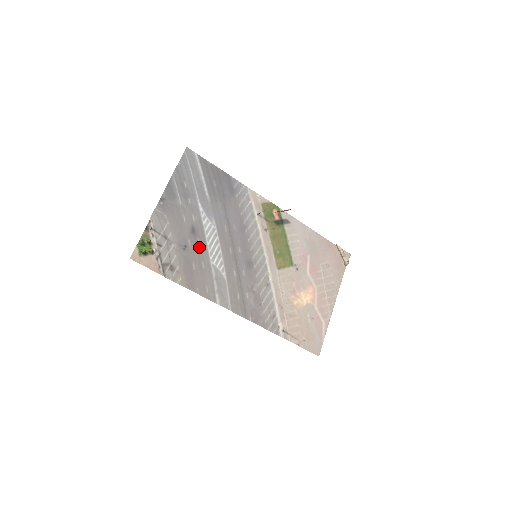
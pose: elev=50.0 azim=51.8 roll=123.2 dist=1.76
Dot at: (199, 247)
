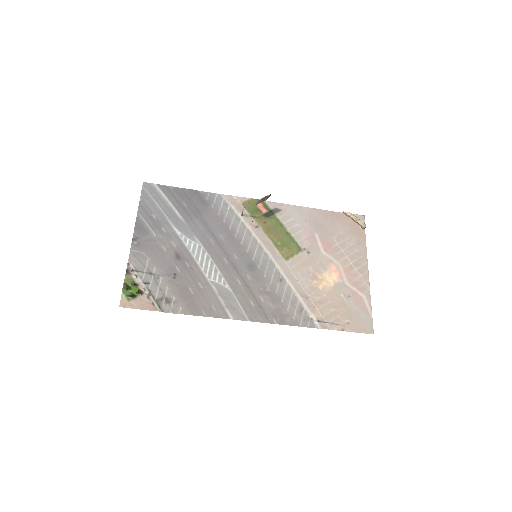
Dot at: (190, 270)
